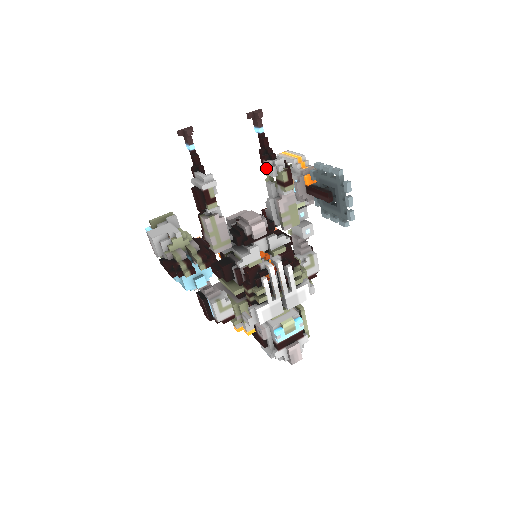
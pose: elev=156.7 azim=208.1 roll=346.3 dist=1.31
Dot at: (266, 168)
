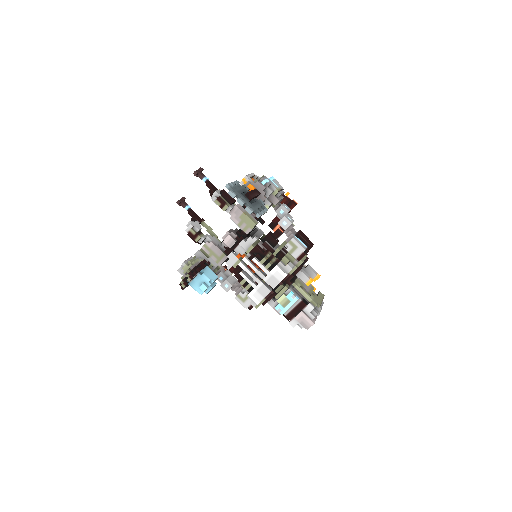
Dot at: occluded
